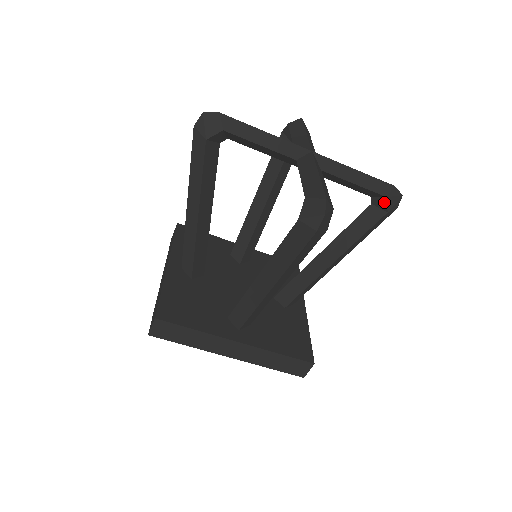
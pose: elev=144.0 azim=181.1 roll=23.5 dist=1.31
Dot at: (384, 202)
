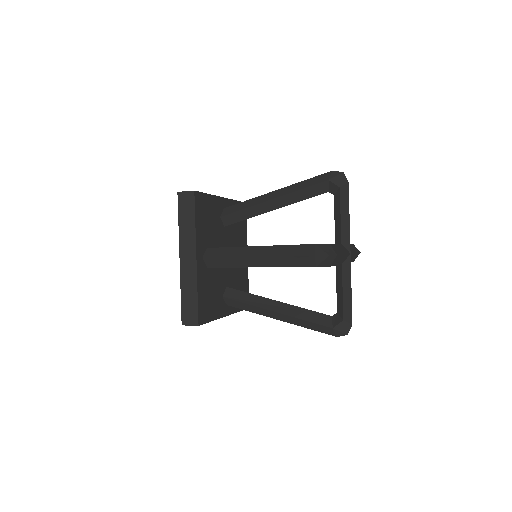
Dot at: occluded
